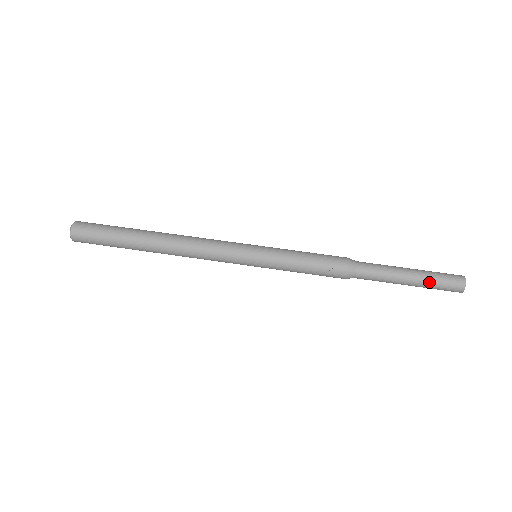
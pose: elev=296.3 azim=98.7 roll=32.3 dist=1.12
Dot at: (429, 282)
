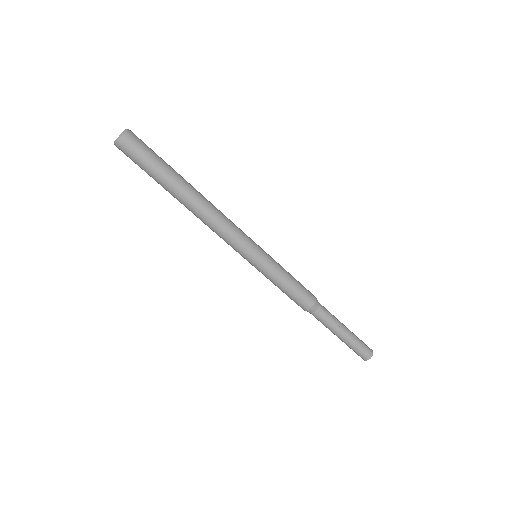
Dot at: occluded
